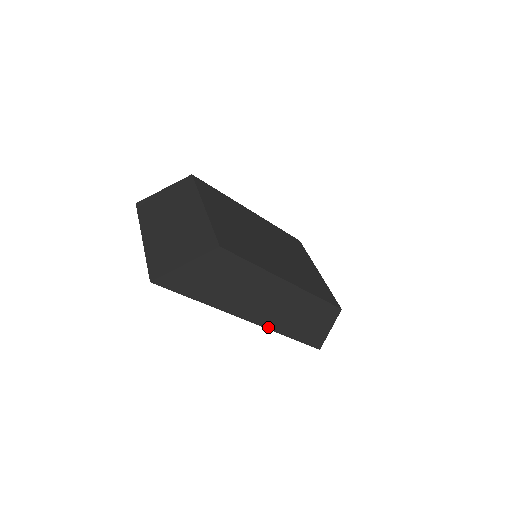
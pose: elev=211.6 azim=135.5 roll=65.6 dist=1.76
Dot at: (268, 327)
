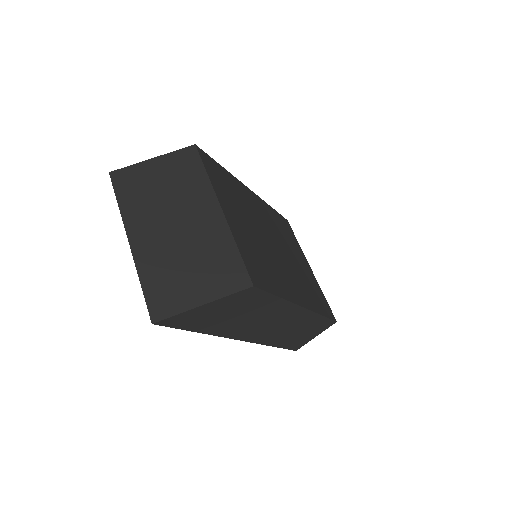
Dot at: (260, 342)
